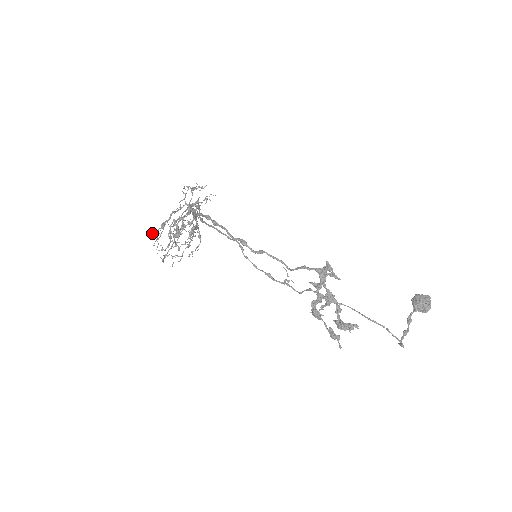
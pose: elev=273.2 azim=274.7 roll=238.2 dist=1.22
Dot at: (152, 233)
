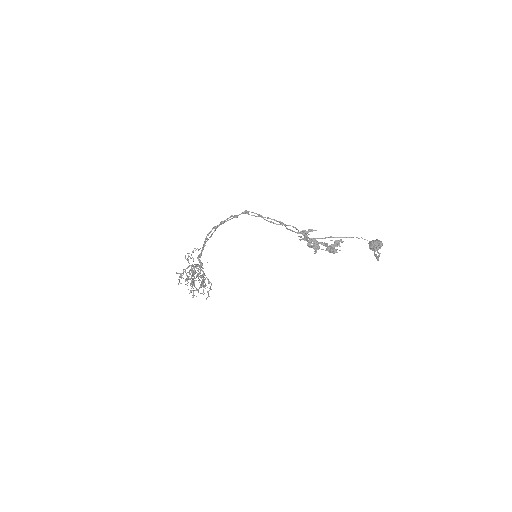
Dot at: (177, 273)
